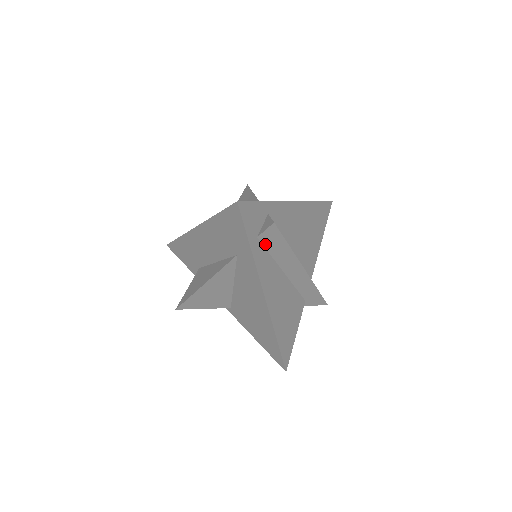
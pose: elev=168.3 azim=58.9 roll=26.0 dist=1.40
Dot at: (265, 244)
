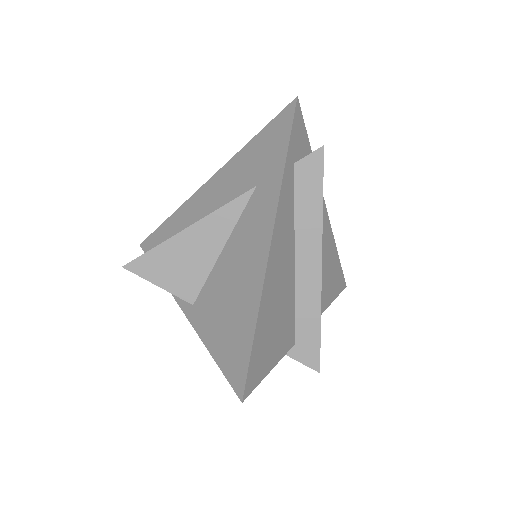
Dot at: (297, 182)
